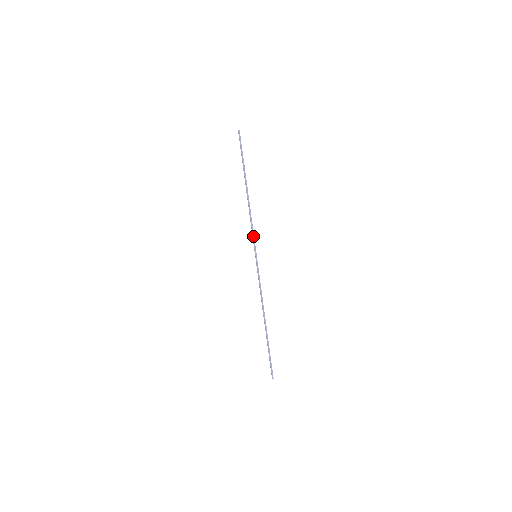
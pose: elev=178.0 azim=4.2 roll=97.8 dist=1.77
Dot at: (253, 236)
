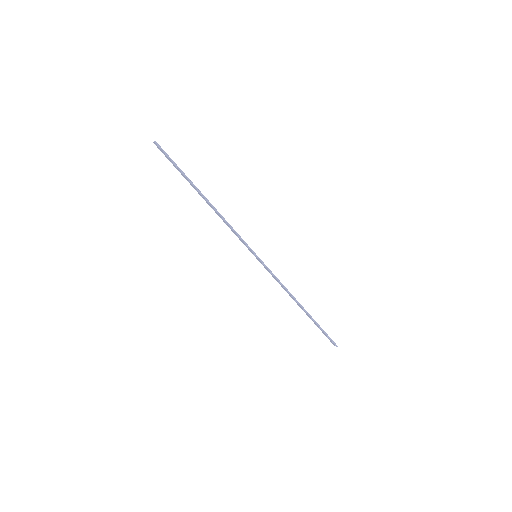
Dot at: (242, 240)
